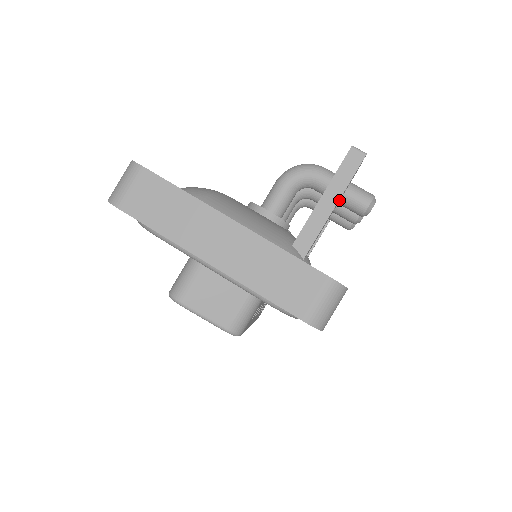
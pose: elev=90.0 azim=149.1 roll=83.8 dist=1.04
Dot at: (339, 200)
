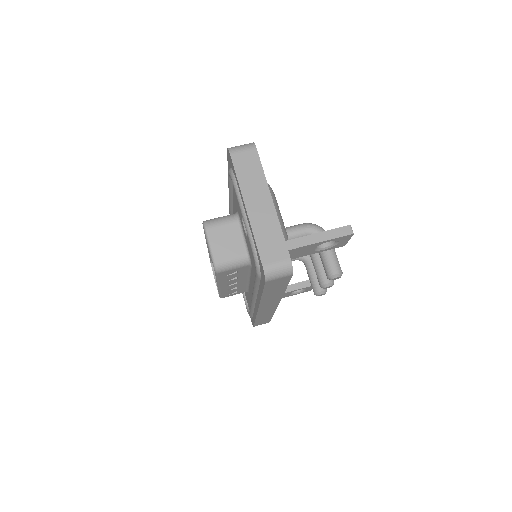
Dot at: (324, 249)
